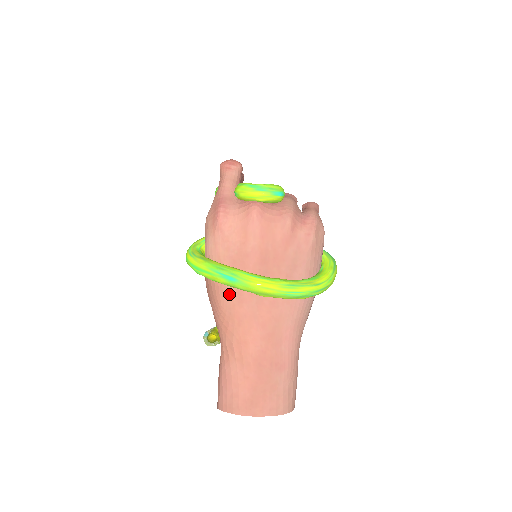
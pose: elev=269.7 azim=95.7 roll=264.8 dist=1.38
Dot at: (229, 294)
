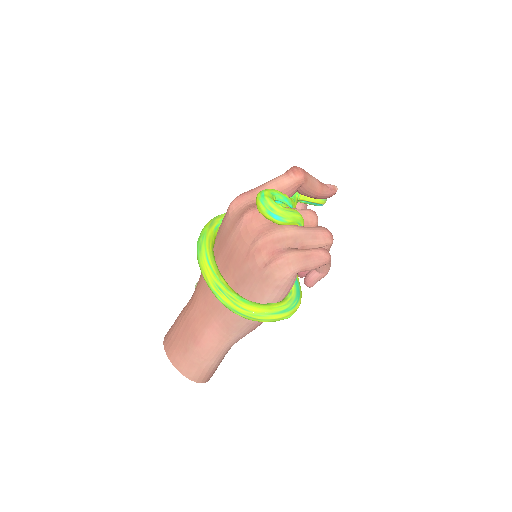
Dot at: occluded
